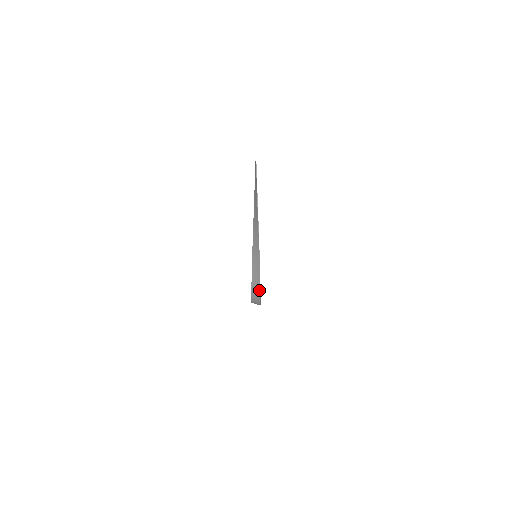
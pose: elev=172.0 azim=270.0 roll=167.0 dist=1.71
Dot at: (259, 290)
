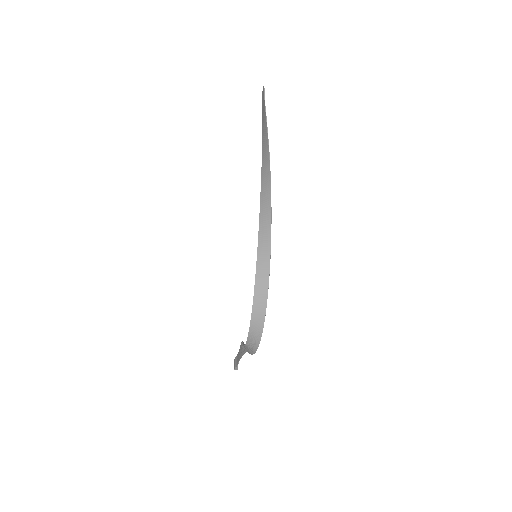
Dot at: (268, 262)
